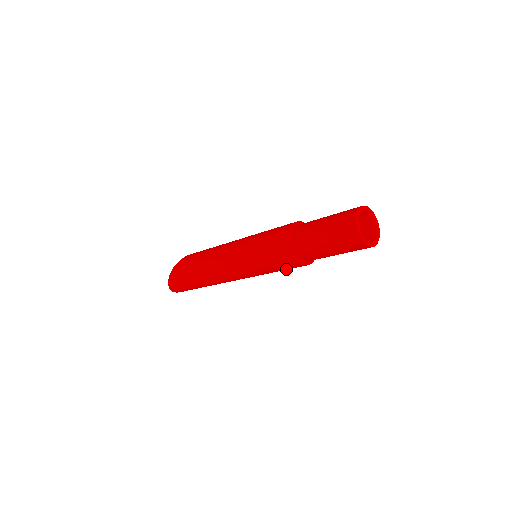
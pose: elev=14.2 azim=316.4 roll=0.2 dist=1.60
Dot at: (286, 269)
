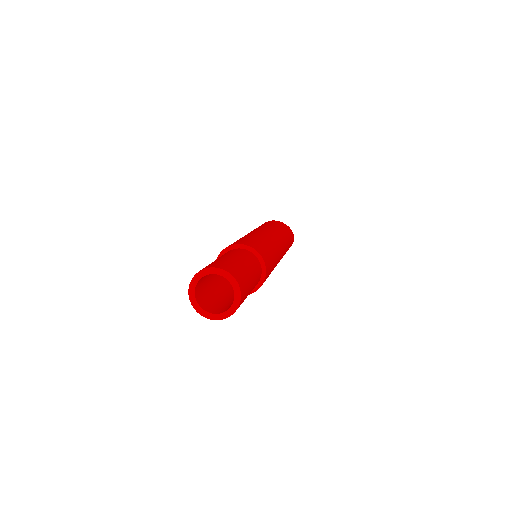
Dot at: occluded
